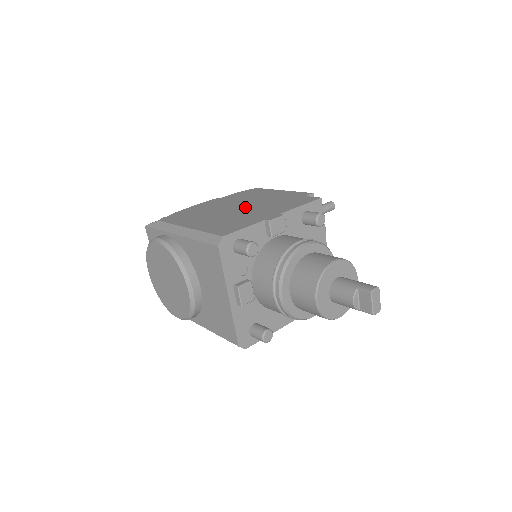
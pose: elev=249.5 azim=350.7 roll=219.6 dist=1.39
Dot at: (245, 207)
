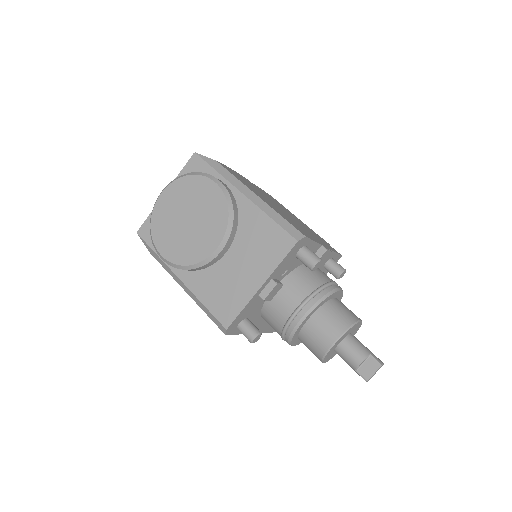
Dot at: occluded
